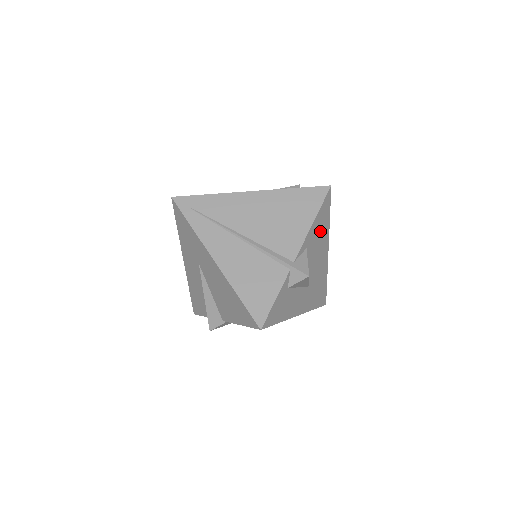
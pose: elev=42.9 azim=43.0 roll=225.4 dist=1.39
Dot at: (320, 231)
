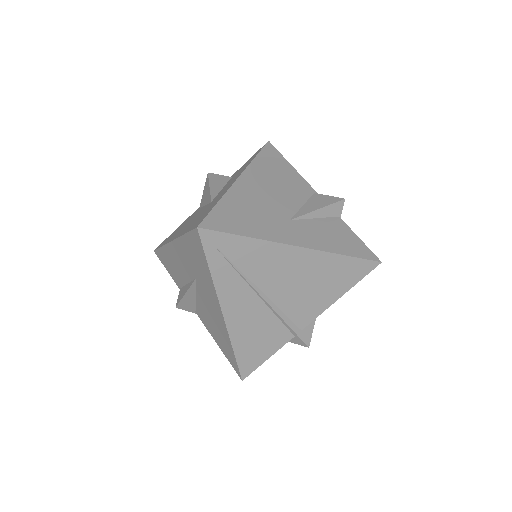
Dot at: occluded
